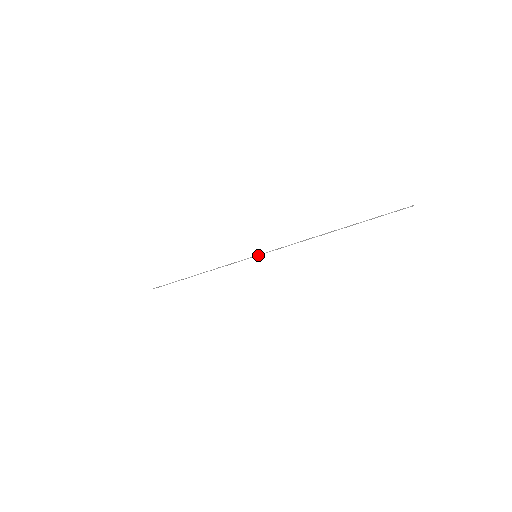
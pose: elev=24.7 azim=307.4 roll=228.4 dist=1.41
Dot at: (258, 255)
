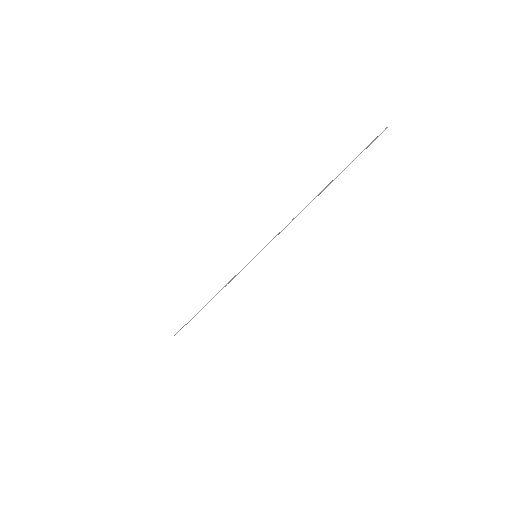
Dot at: occluded
